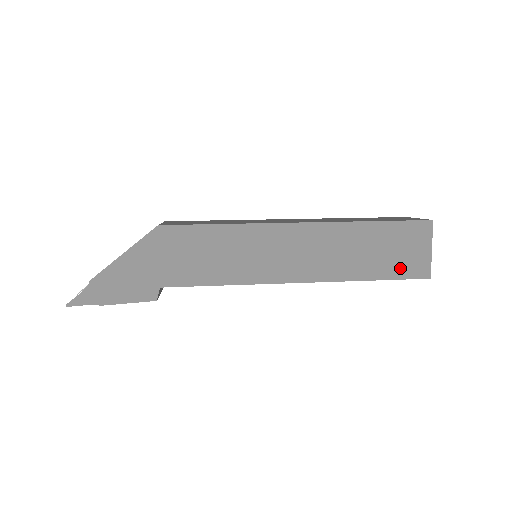
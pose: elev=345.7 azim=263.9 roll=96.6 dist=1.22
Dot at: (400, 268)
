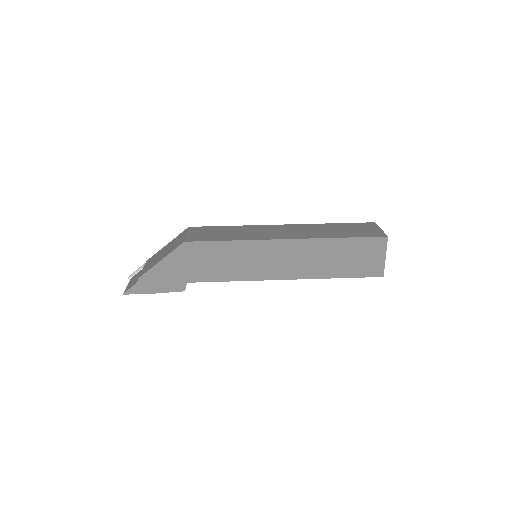
Dot at: (361, 270)
